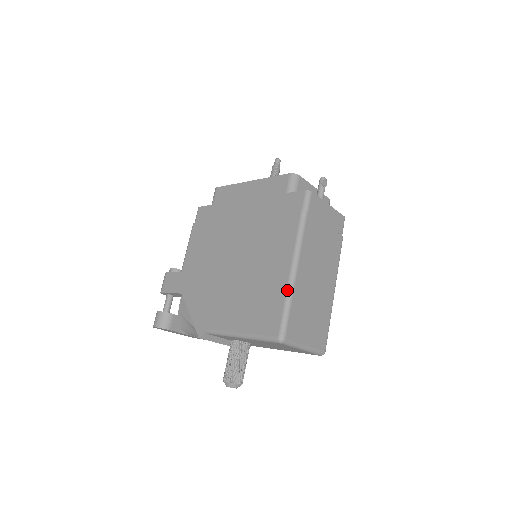
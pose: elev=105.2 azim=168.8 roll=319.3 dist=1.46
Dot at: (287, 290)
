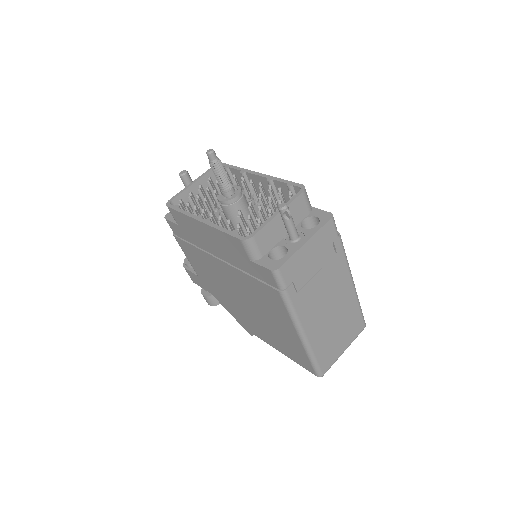
Dot at: (305, 350)
